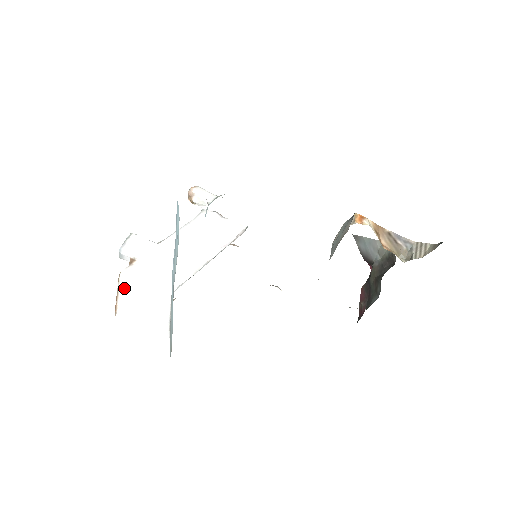
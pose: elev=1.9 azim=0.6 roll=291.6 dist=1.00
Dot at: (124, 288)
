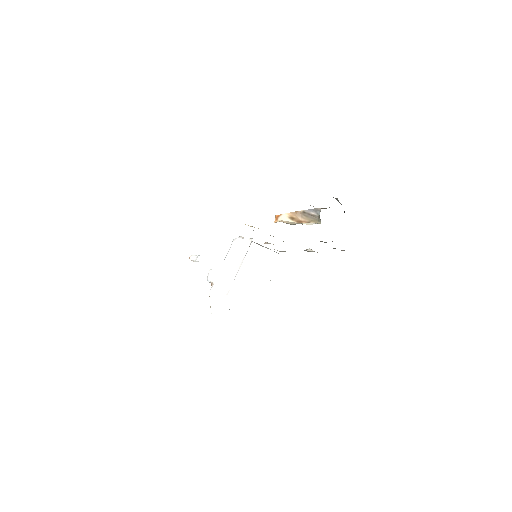
Dot at: (211, 299)
